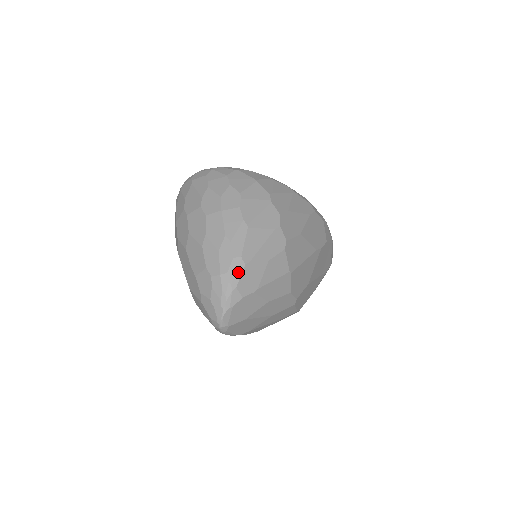
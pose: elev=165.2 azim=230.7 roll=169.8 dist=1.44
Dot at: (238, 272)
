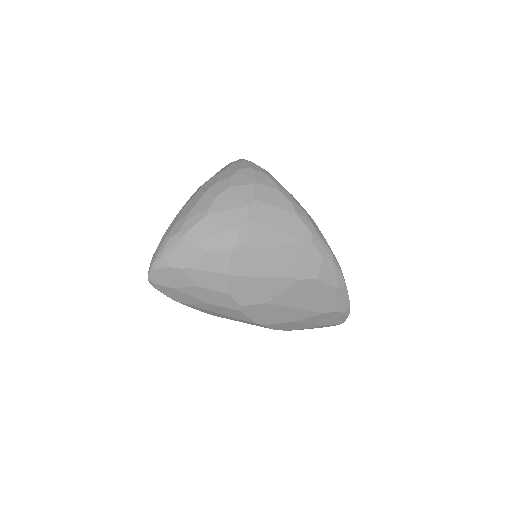
Dot at: (174, 244)
